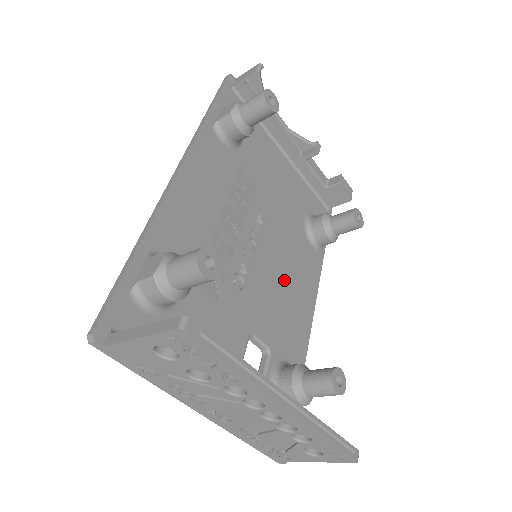
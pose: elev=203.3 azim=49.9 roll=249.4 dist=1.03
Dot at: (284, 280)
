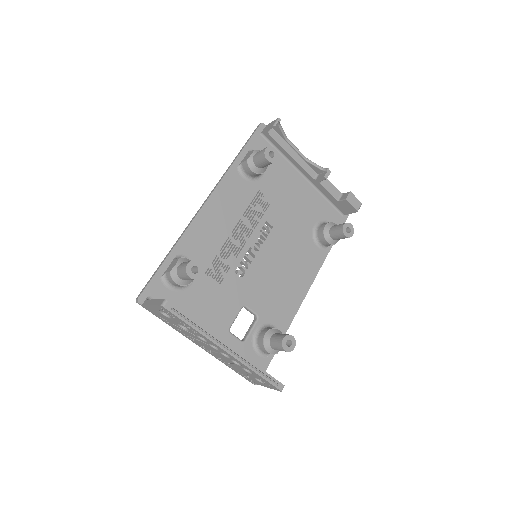
Dot at: (282, 271)
